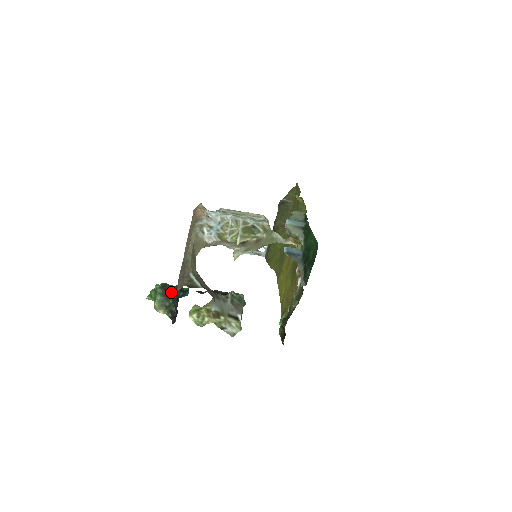
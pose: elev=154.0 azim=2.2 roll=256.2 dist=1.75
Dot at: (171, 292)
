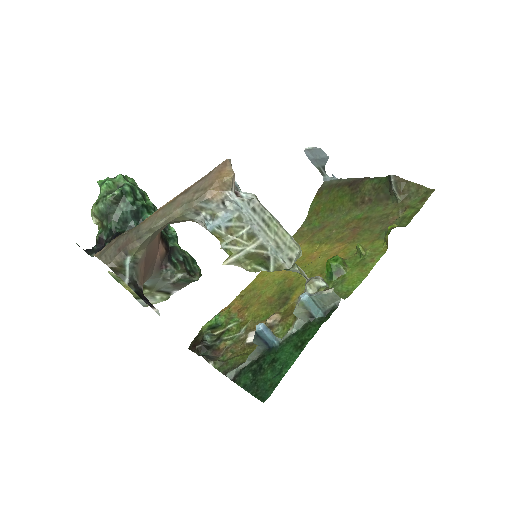
Dot at: (121, 213)
